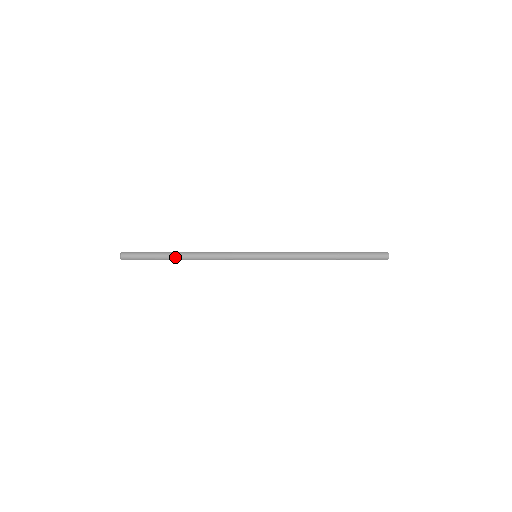
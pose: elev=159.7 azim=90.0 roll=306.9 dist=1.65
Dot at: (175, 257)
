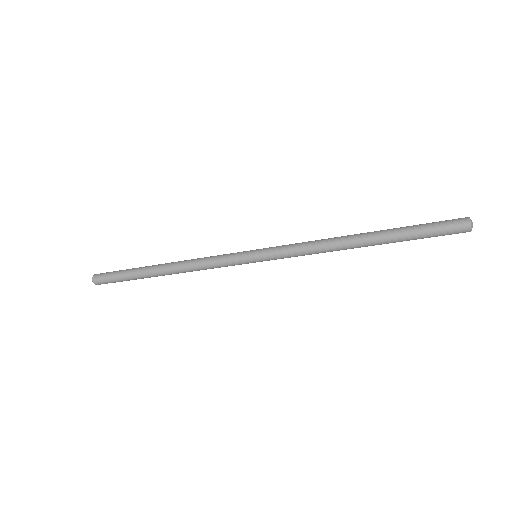
Dot at: (151, 270)
